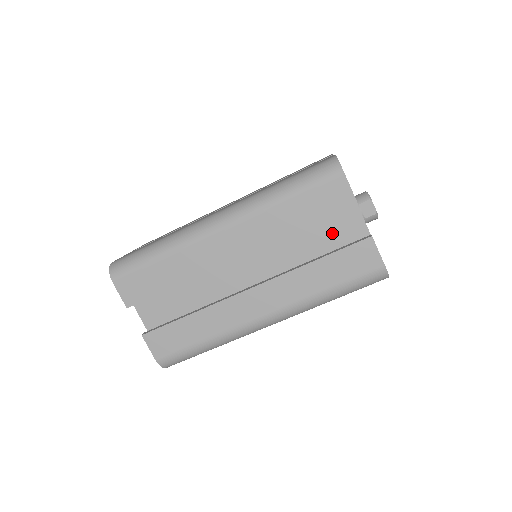
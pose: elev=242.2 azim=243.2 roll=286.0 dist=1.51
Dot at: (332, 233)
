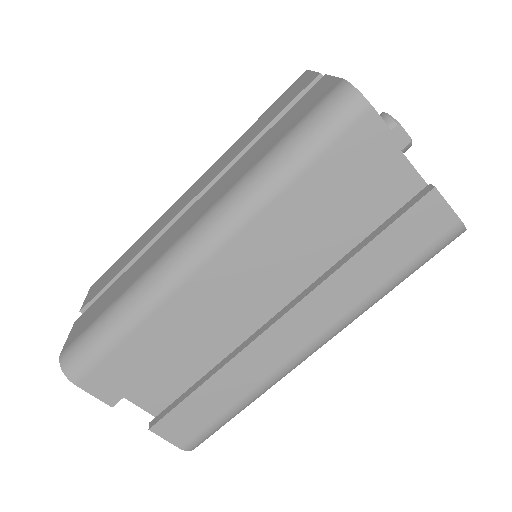
Dot at: (369, 199)
